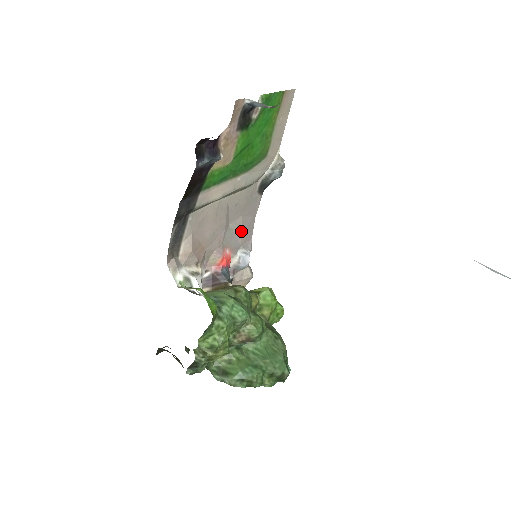
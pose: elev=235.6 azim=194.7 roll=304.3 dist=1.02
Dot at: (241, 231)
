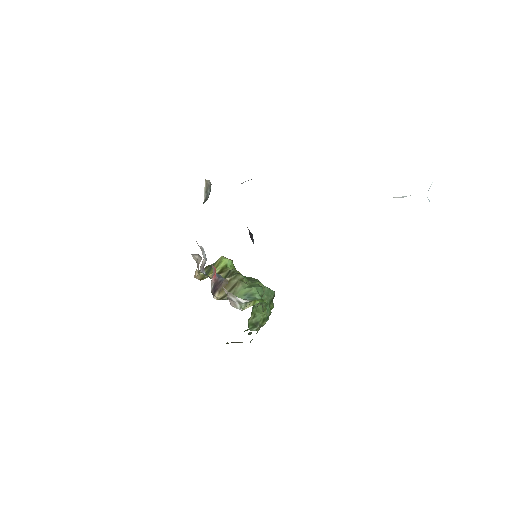
Dot at: occluded
